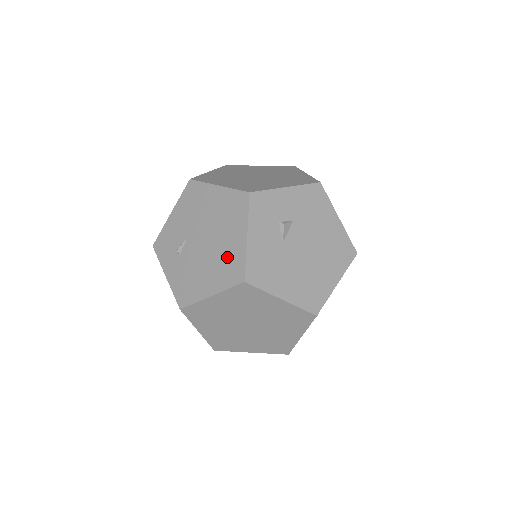
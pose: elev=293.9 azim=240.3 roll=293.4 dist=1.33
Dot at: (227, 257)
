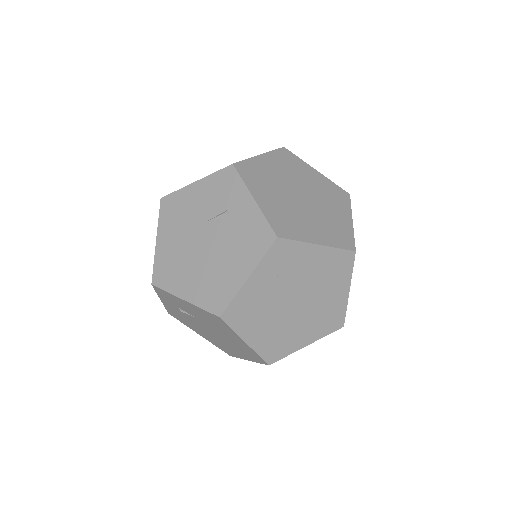
Dot at: (225, 347)
